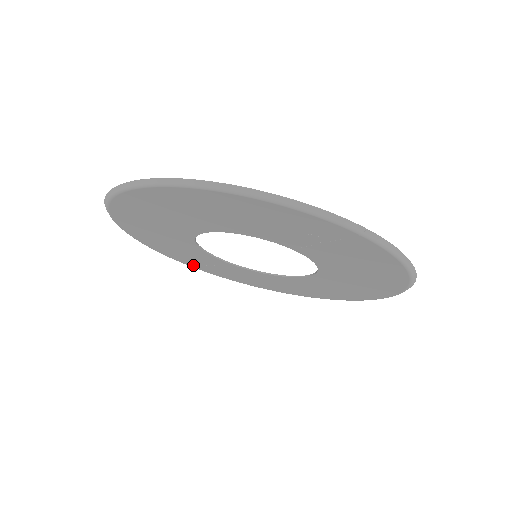
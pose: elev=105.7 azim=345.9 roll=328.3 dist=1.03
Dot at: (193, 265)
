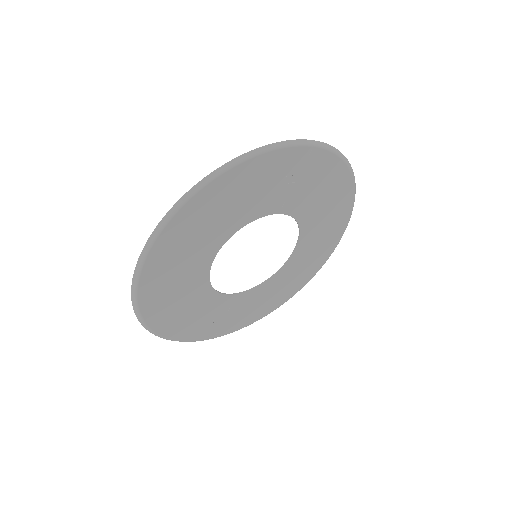
Dot at: (210, 334)
